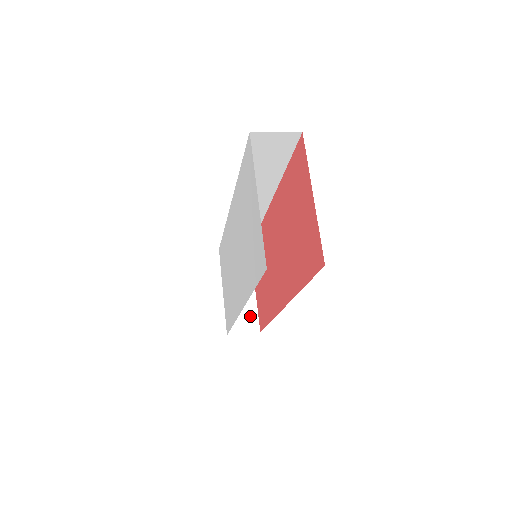
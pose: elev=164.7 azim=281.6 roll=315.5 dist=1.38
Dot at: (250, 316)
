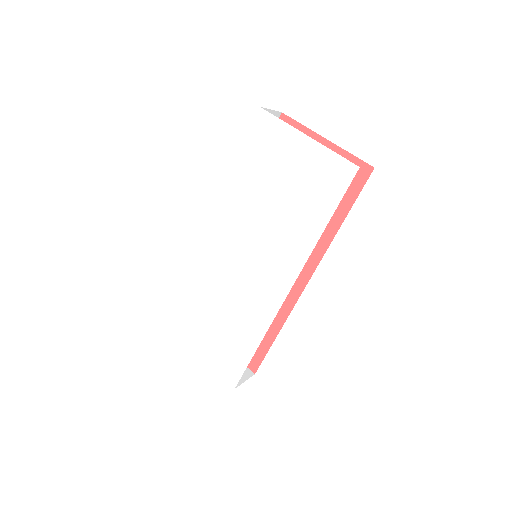
Dot at: occluded
